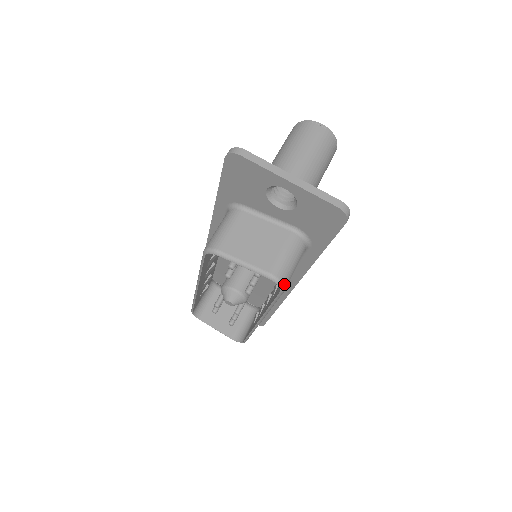
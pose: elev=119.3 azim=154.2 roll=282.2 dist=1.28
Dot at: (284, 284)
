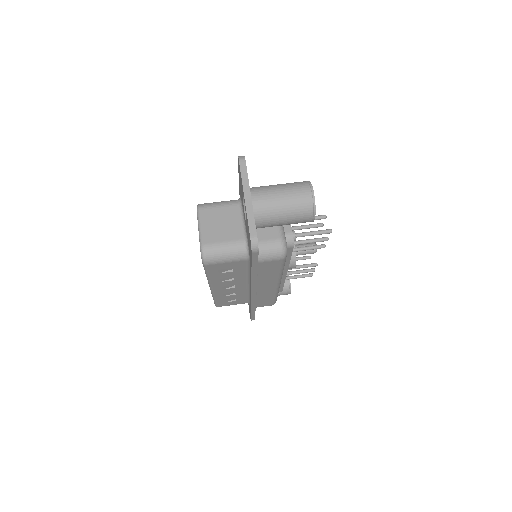
Dot at: (205, 259)
